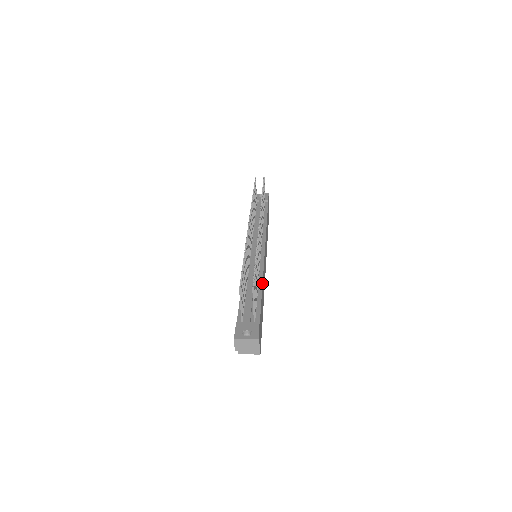
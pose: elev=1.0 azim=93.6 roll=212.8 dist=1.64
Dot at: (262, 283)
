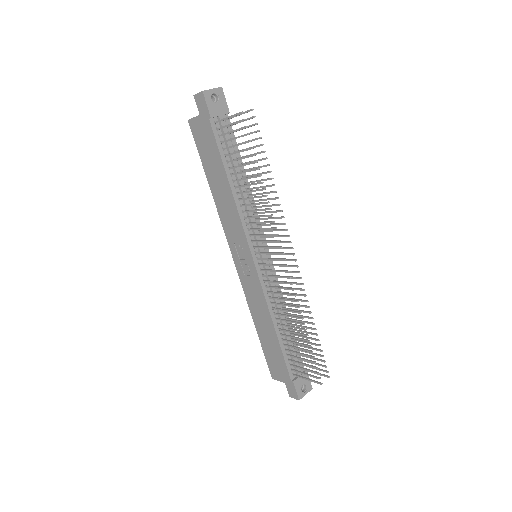
Dot at: occluded
